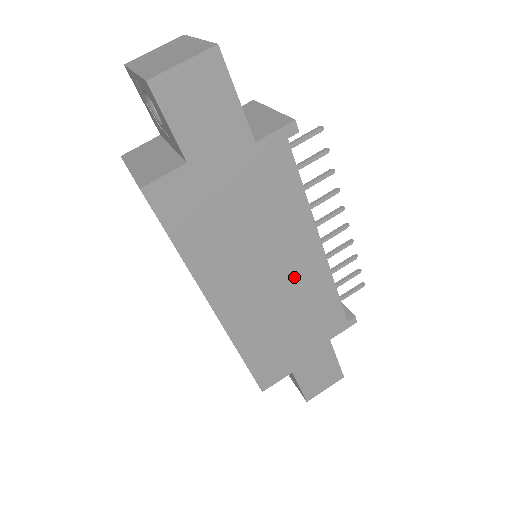
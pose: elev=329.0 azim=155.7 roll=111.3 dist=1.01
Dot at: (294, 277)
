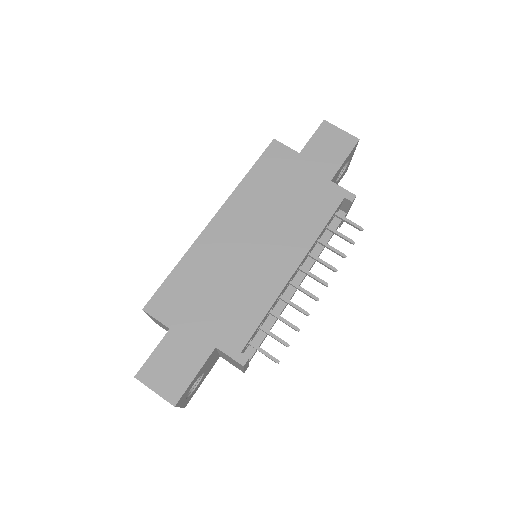
Dot at: (262, 264)
